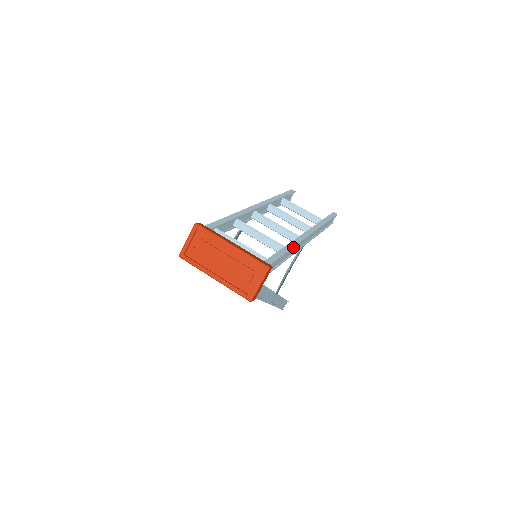
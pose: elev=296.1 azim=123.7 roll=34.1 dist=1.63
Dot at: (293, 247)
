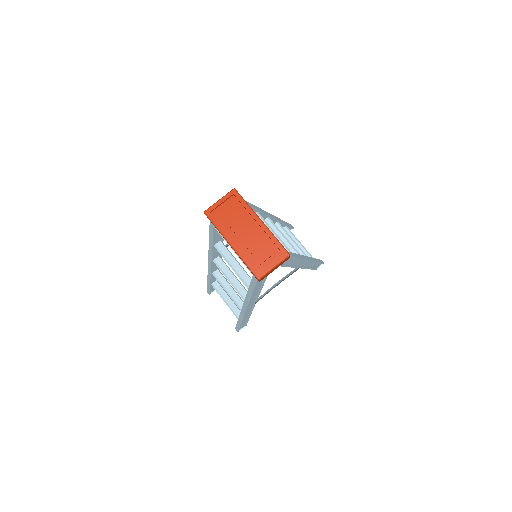
Dot at: (300, 258)
